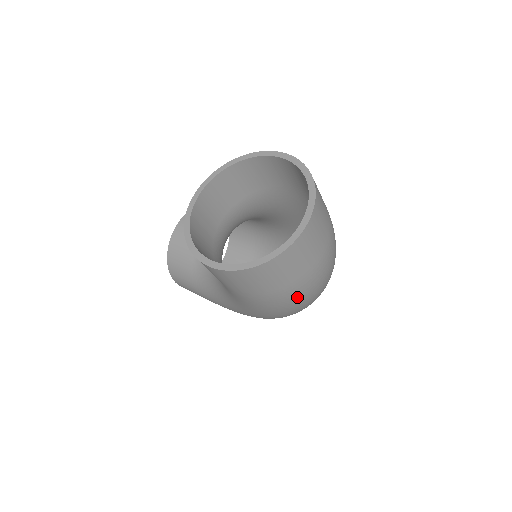
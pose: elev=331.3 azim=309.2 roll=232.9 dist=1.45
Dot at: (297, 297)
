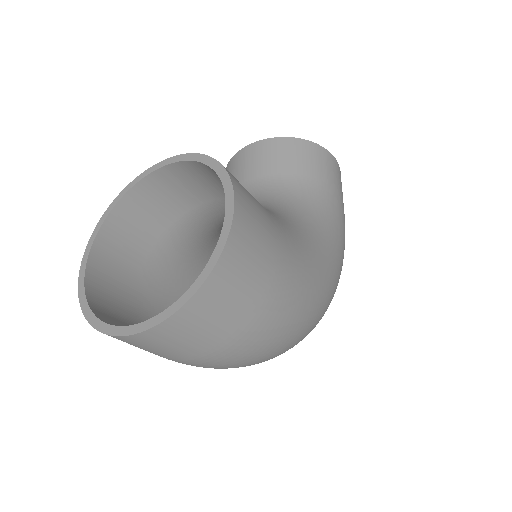
Dot at: occluded
